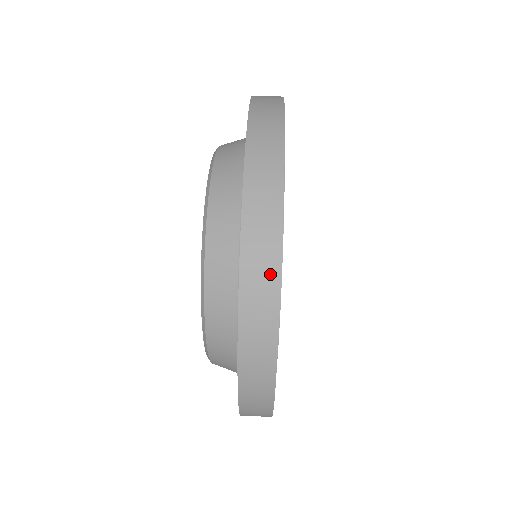
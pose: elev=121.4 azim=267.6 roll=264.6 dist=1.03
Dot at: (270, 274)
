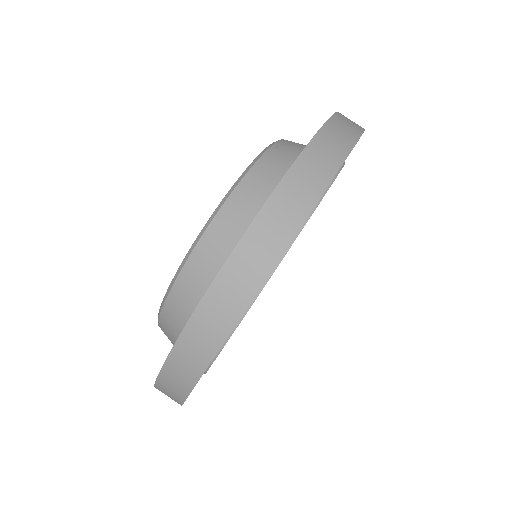
Dot at: occluded
